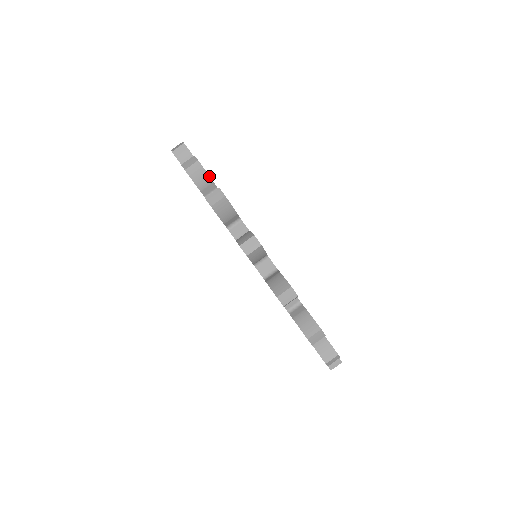
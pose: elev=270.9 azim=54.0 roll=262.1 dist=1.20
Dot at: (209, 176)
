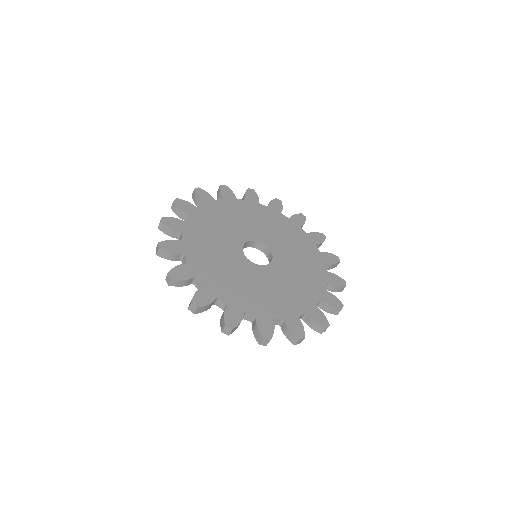
Dot at: (171, 253)
